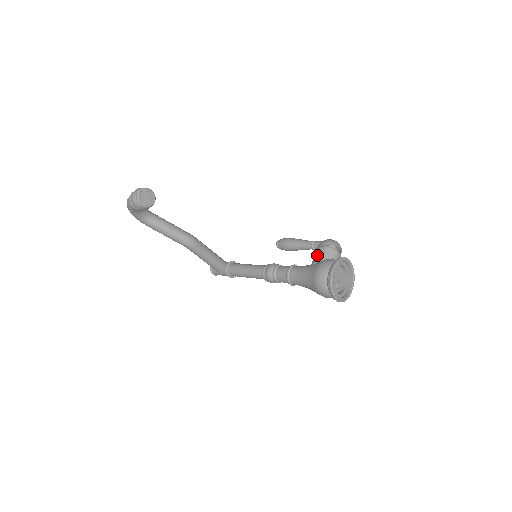
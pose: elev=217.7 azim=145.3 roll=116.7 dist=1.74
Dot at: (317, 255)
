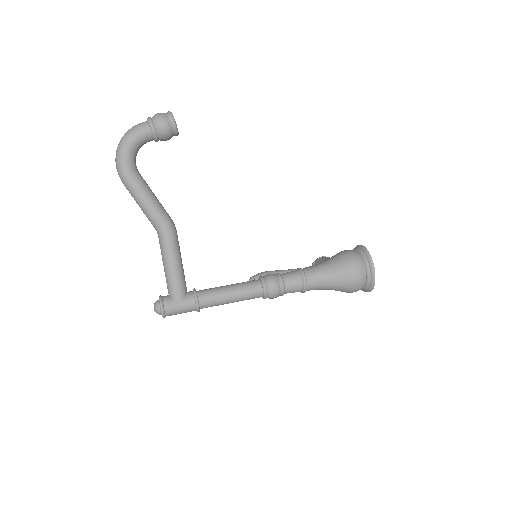
Dot at: (324, 258)
